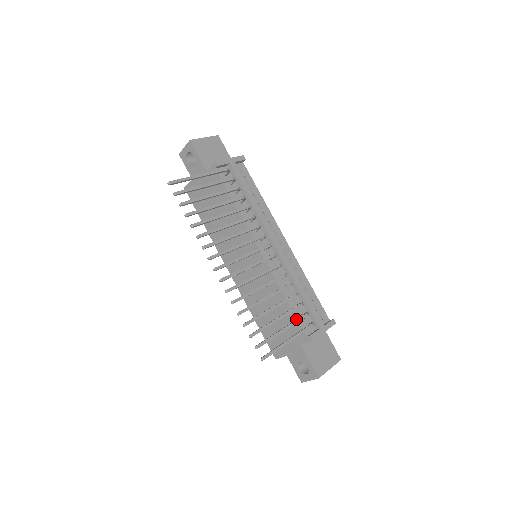
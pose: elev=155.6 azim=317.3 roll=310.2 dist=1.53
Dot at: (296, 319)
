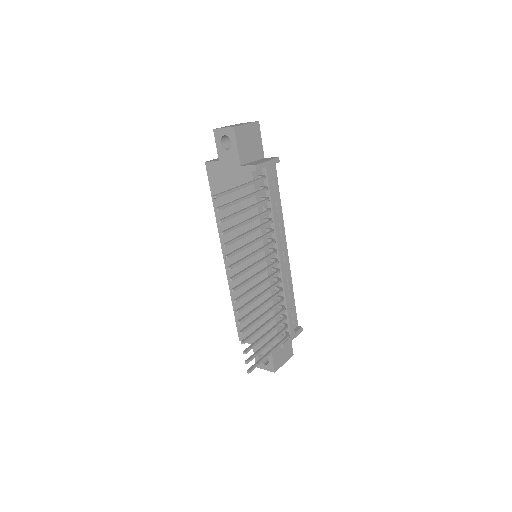
Dot at: (279, 332)
